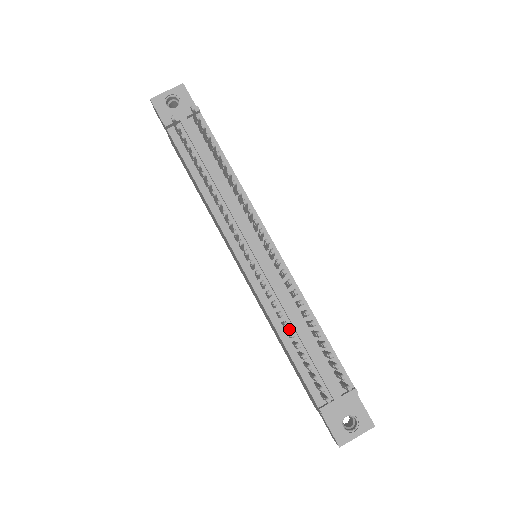
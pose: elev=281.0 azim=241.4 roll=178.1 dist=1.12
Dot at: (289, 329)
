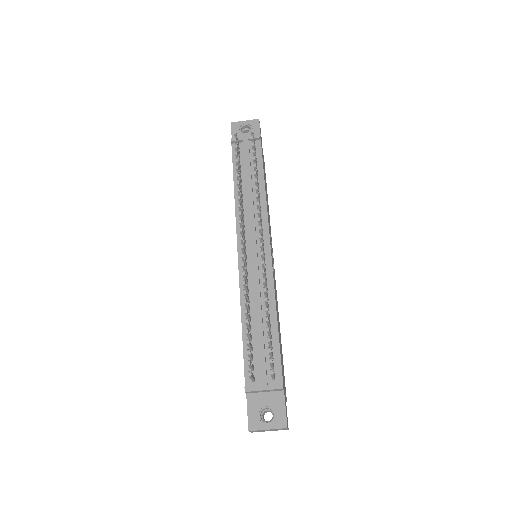
Dot at: (251, 315)
